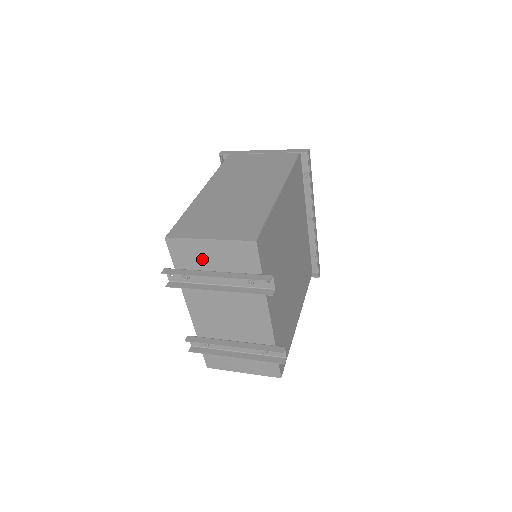
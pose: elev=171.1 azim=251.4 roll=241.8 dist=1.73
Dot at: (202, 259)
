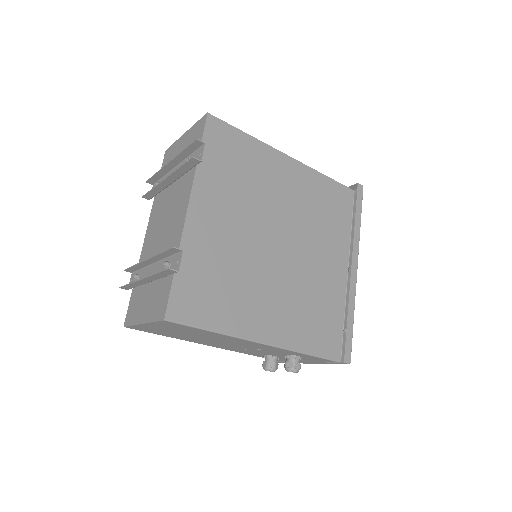
Dot at: occluded
